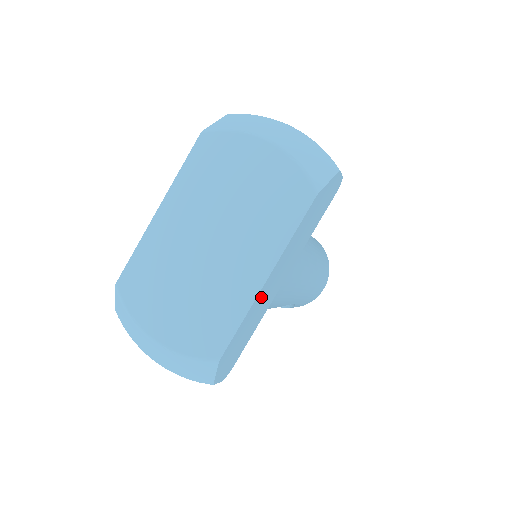
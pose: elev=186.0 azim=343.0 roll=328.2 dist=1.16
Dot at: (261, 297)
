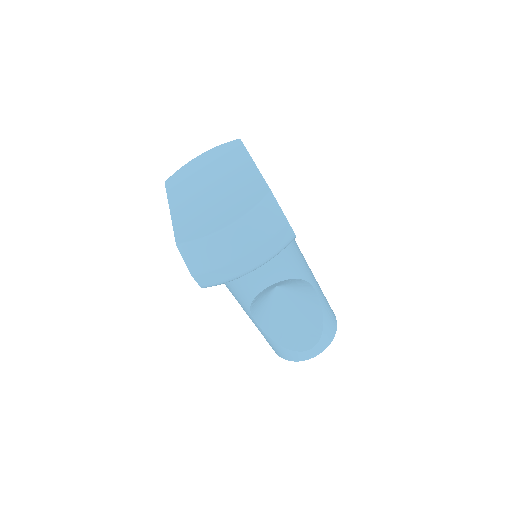
Dot at: occluded
